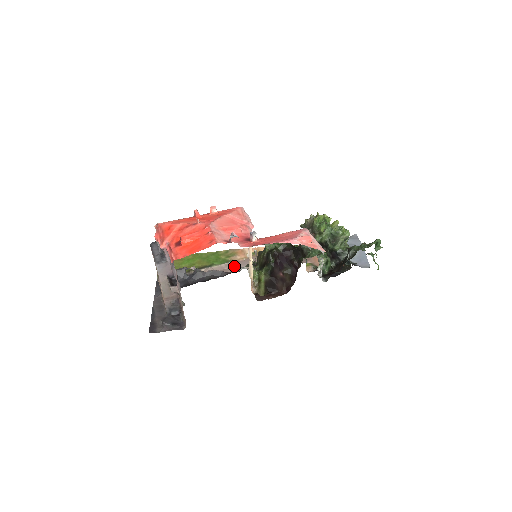
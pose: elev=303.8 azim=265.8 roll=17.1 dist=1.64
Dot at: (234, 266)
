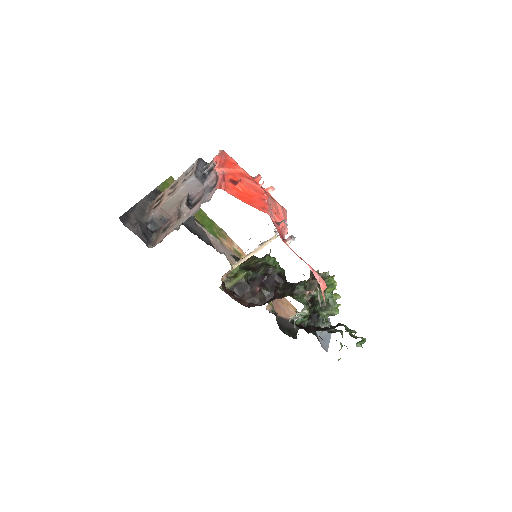
Dot at: (219, 245)
